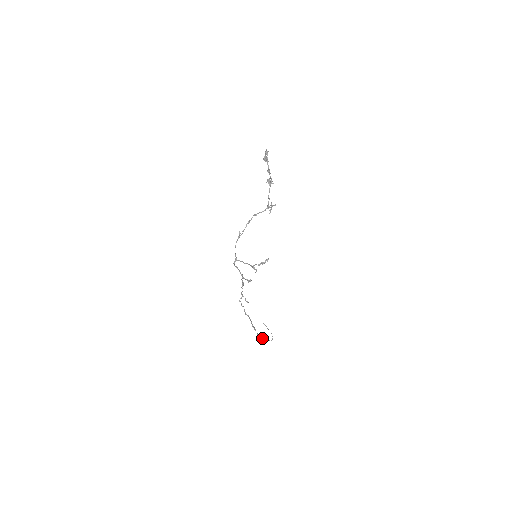
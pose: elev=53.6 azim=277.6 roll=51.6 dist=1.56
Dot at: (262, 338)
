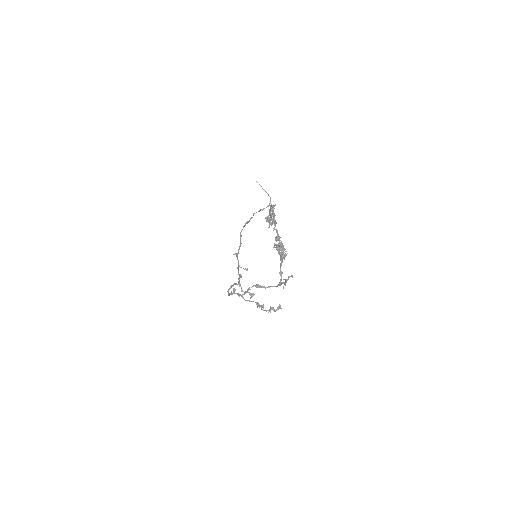
Dot at: (258, 211)
